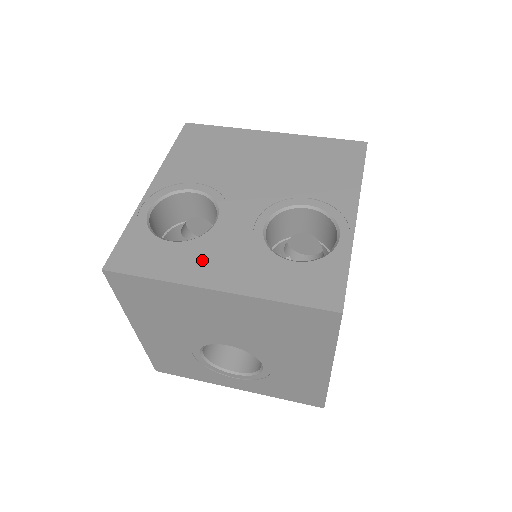
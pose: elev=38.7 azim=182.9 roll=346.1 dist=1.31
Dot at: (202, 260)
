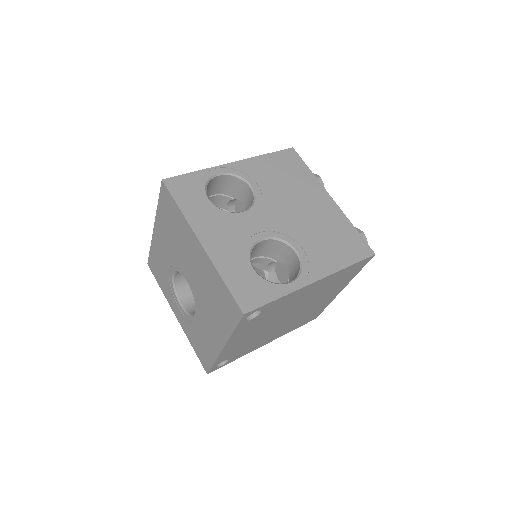
Dot at: (212, 223)
